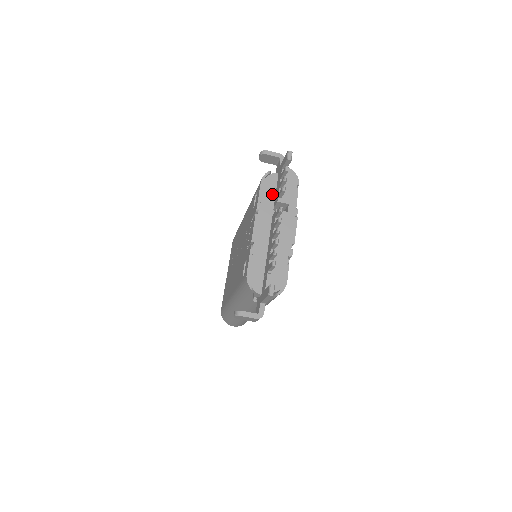
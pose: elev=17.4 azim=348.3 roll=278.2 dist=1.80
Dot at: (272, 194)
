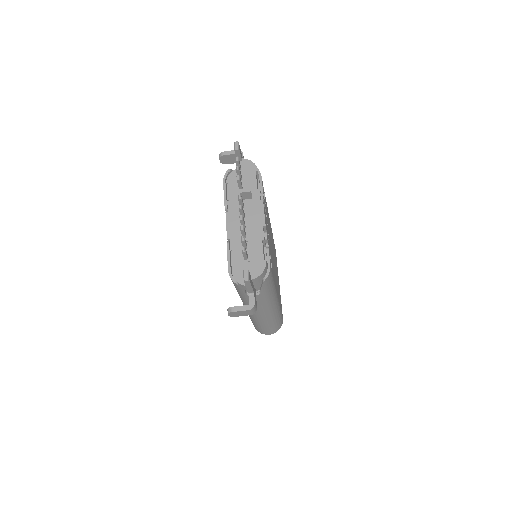
Dot at: (237, 189)
